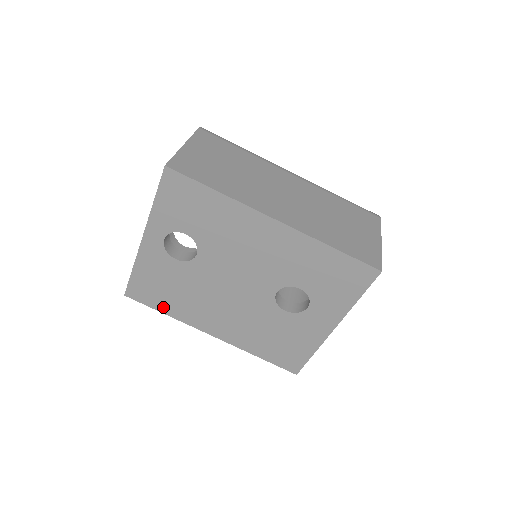
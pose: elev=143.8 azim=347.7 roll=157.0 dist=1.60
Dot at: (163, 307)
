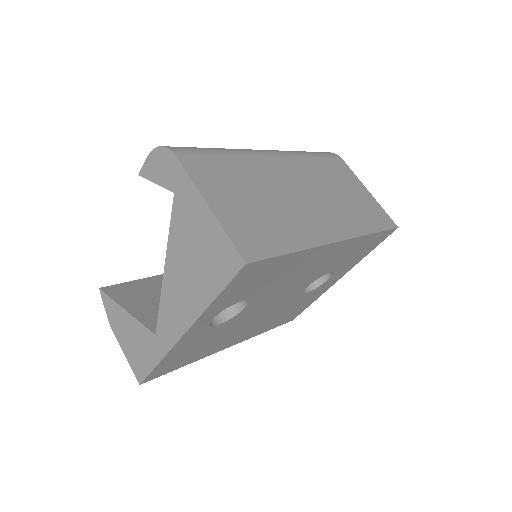
Dot at: (185, 363)
